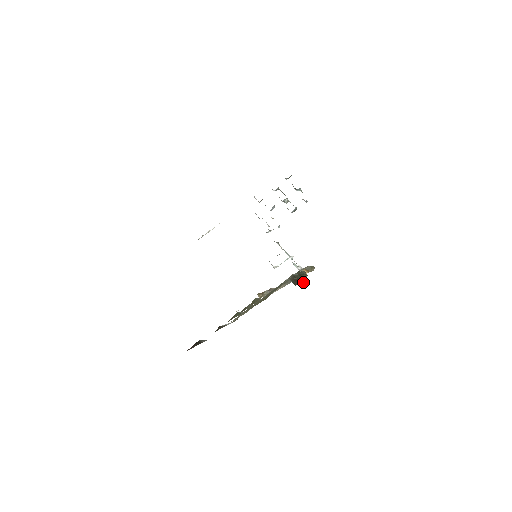
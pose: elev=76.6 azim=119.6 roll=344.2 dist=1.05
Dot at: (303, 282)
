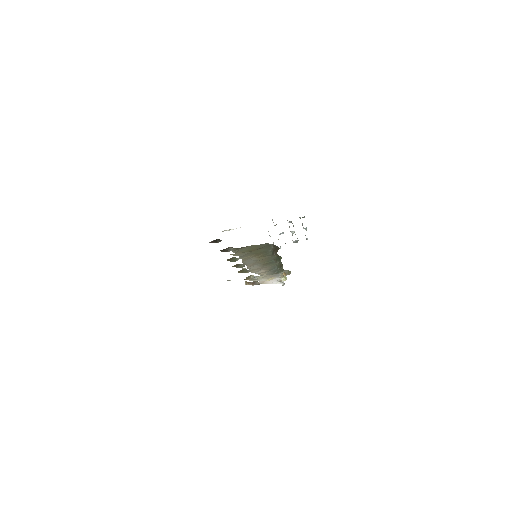
Dot at: occluded
